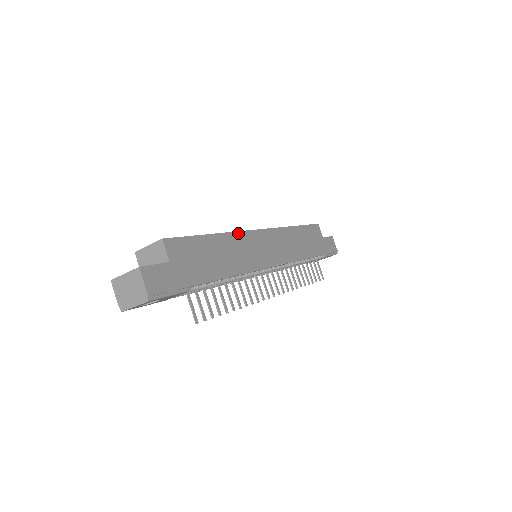
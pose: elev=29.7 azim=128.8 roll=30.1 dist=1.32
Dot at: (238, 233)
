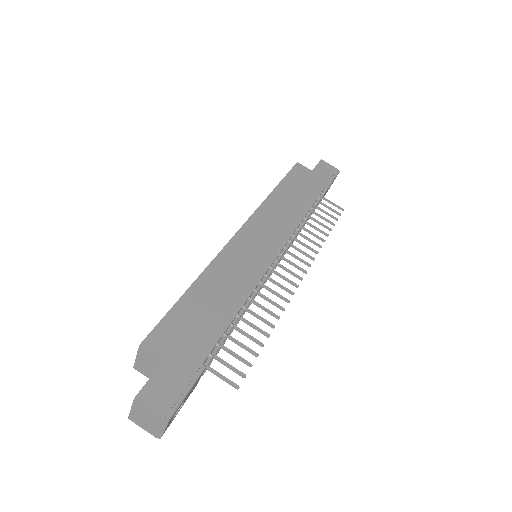
Dot at: (217, 258)
